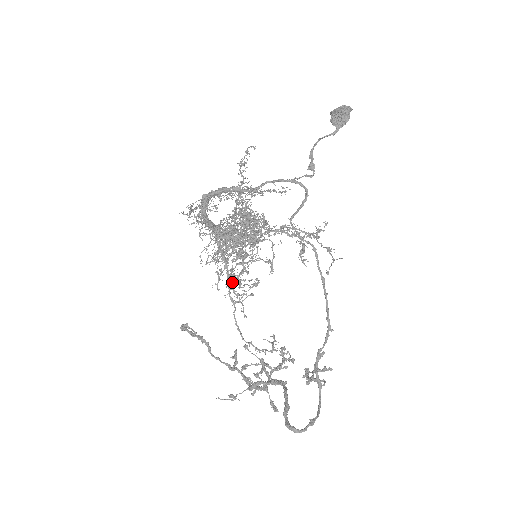
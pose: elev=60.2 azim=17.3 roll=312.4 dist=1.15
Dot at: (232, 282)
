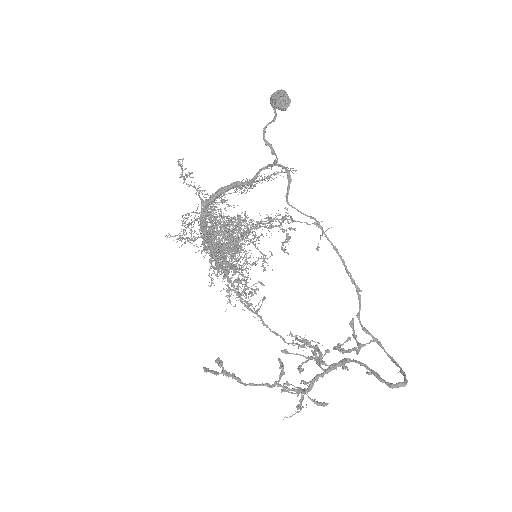
Dot at: (239, 294)
